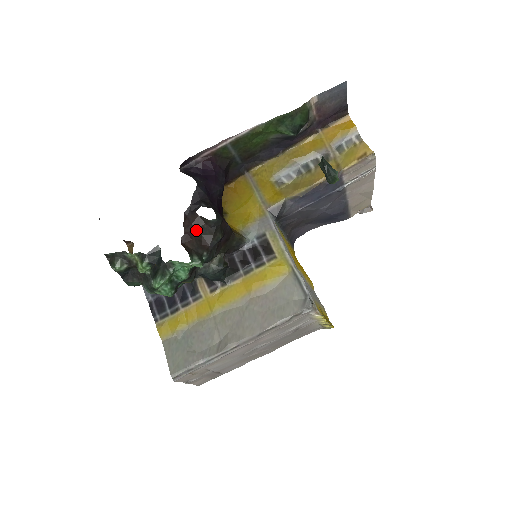
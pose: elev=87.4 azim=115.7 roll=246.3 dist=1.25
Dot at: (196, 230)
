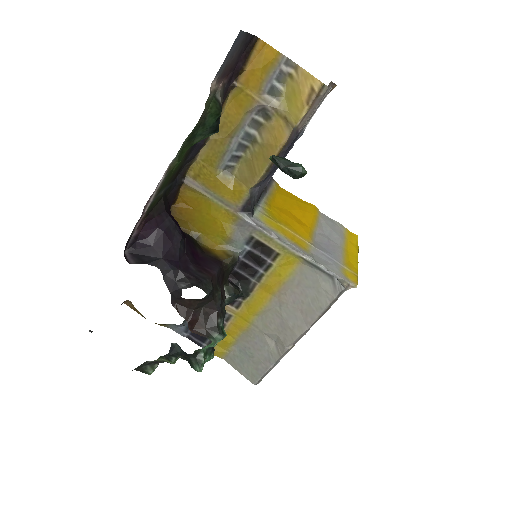
Dot at: (195, 309)
